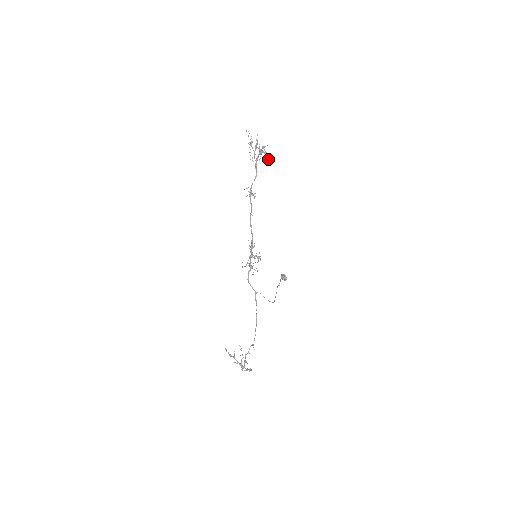
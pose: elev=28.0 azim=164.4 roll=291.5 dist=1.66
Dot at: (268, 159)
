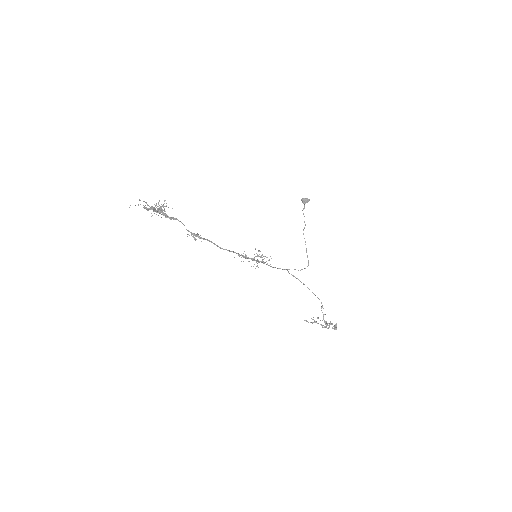
Dot at: occluded
